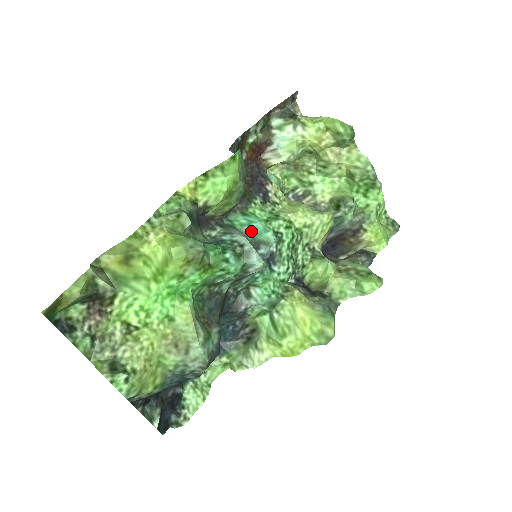
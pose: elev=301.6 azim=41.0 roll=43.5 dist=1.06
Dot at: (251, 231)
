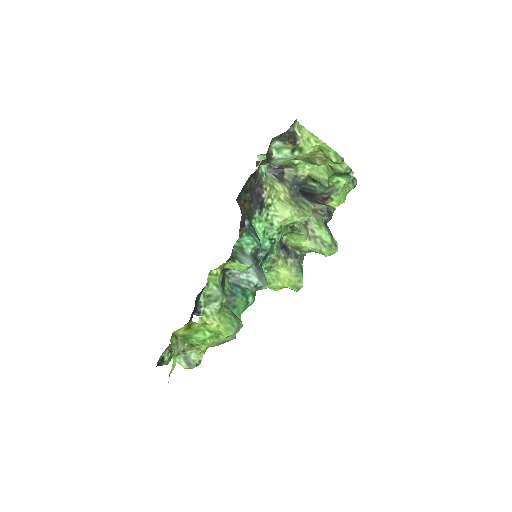
Dot at: (254, 248)
